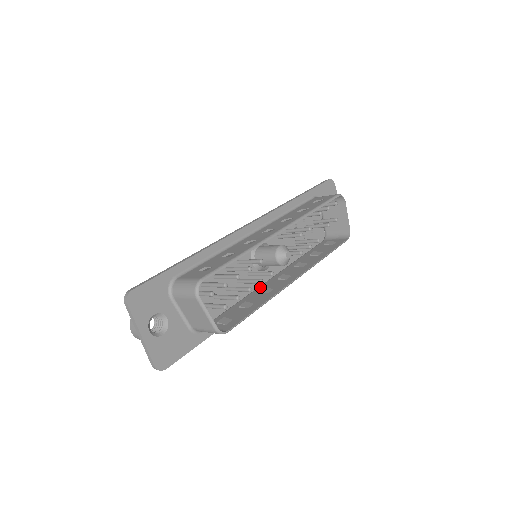
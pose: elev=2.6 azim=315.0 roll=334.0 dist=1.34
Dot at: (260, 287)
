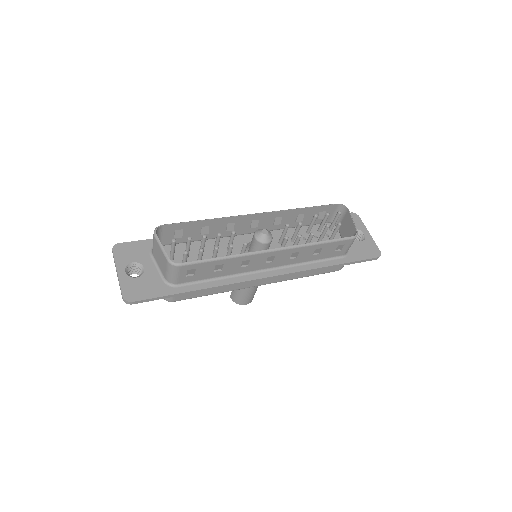
Dot at: (247, 268)
